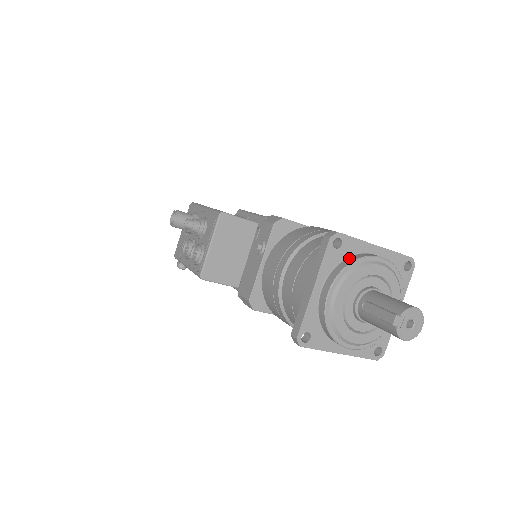
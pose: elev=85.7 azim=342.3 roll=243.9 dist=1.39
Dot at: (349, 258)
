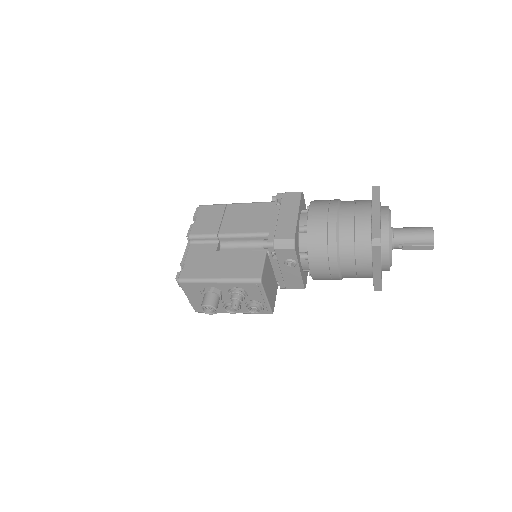
Dot at: (382, 237)
